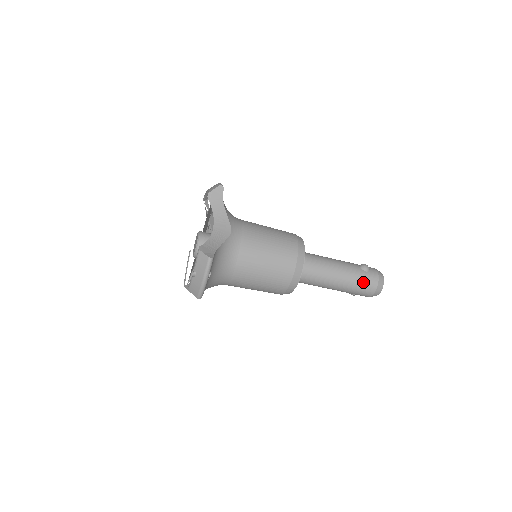
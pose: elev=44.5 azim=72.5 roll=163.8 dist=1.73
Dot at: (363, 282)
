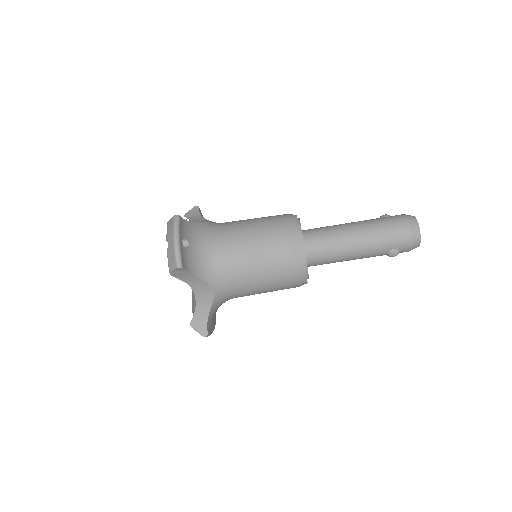
Dot at: (387, 222)
